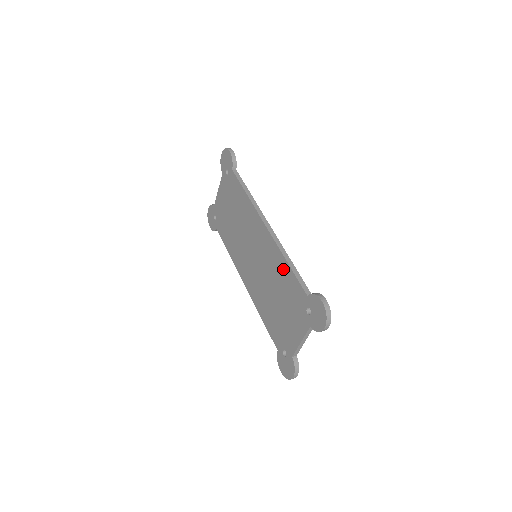
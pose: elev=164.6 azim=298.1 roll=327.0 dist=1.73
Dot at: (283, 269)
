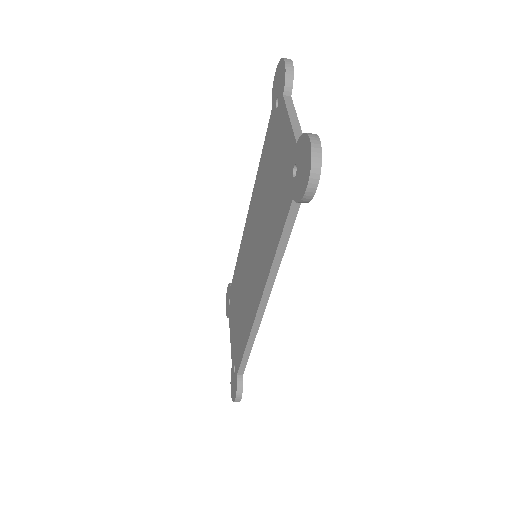
Dot at: (260, 172)
